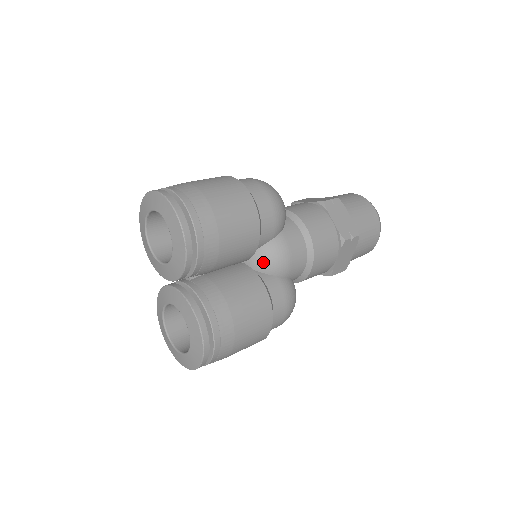
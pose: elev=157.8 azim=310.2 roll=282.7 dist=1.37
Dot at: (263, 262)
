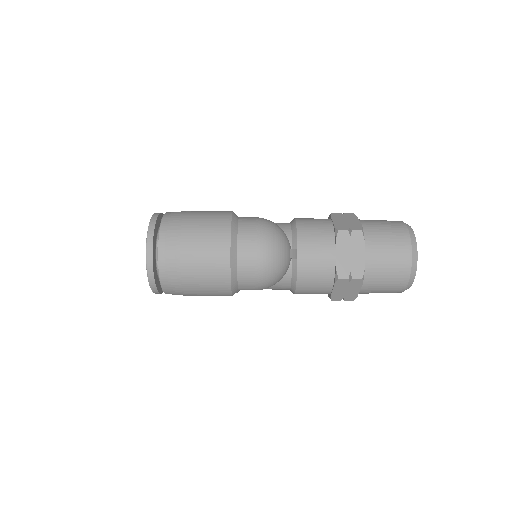
Dot at: occluded
